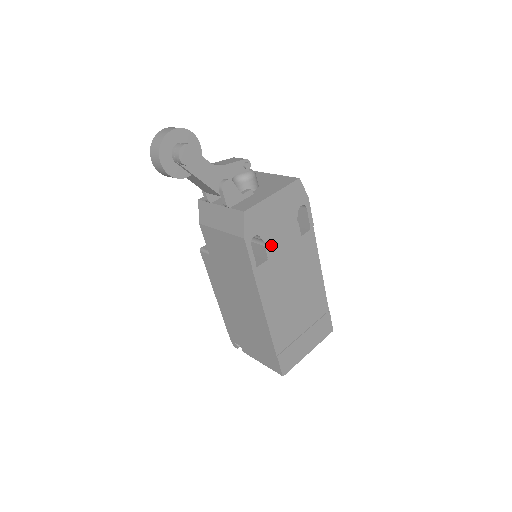
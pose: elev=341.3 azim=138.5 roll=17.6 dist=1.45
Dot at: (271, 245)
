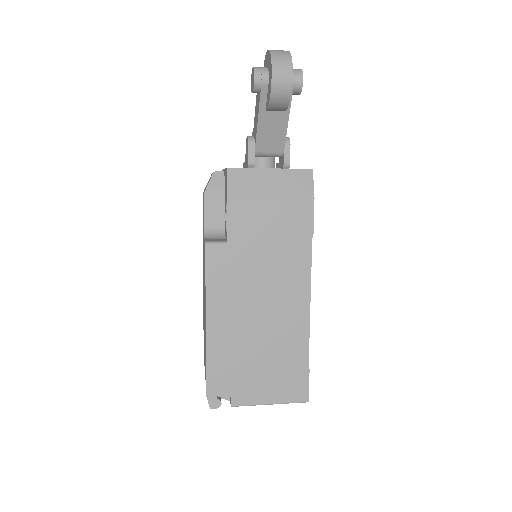
Dot at: occluded
